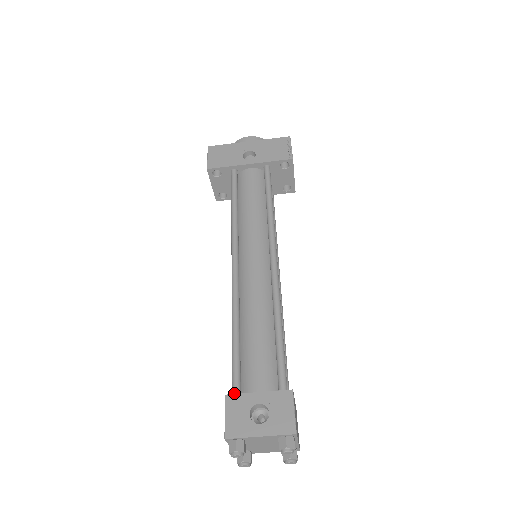
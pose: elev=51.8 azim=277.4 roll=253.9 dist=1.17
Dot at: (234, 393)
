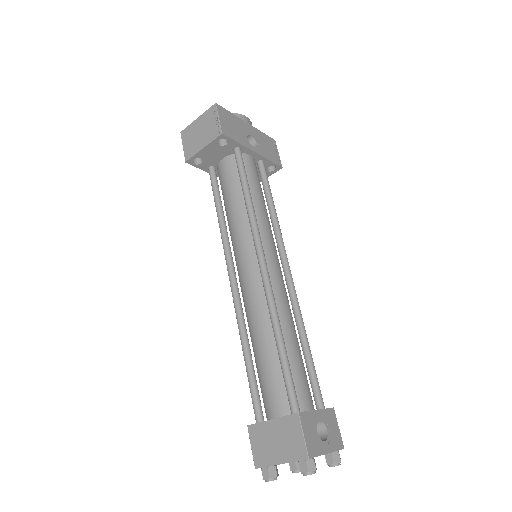
Dot at: (298, 410)
